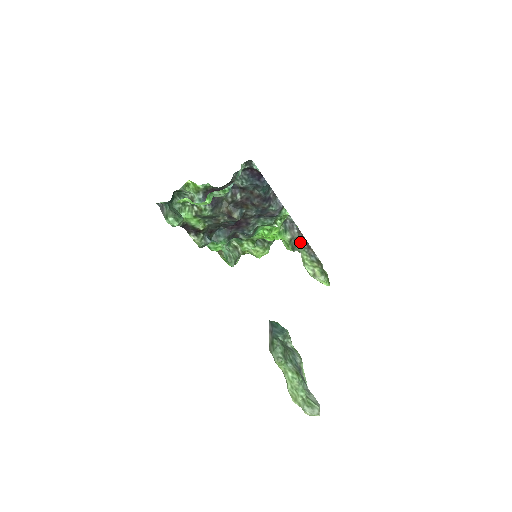
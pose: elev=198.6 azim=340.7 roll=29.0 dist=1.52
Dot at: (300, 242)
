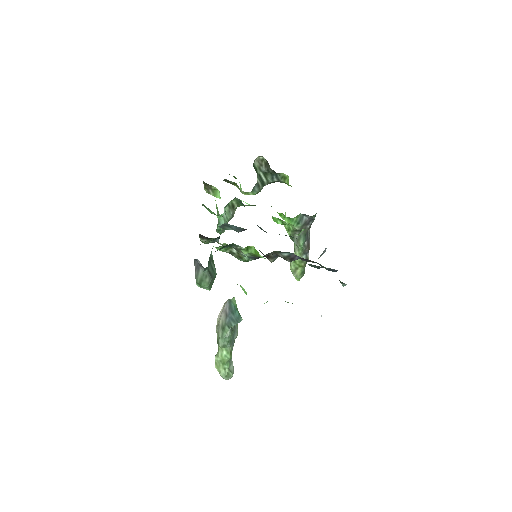
Dot at: (305, 241)
